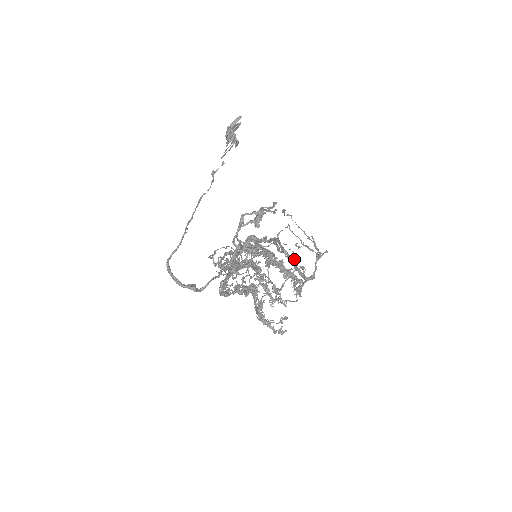
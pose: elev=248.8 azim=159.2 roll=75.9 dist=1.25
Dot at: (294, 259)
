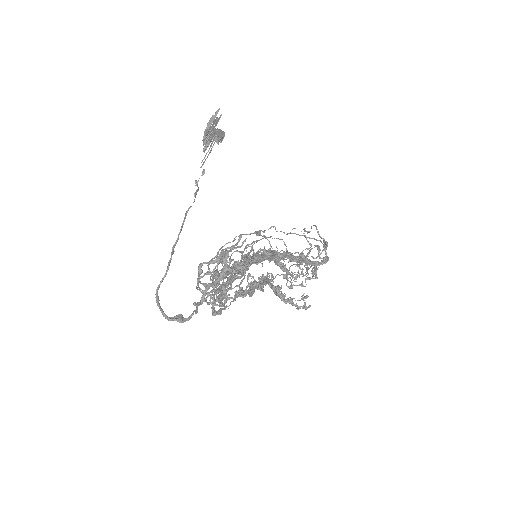
Dot at: (307, 241)
